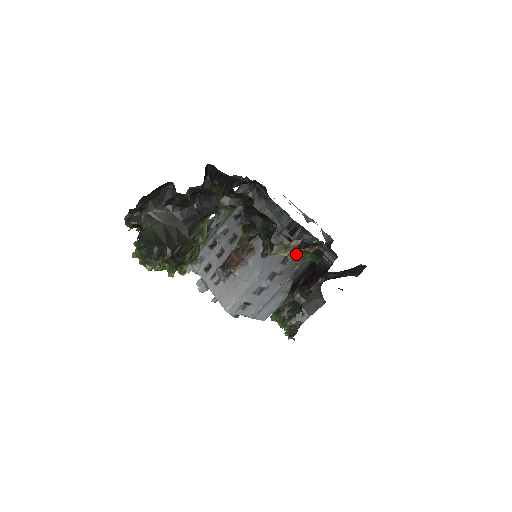
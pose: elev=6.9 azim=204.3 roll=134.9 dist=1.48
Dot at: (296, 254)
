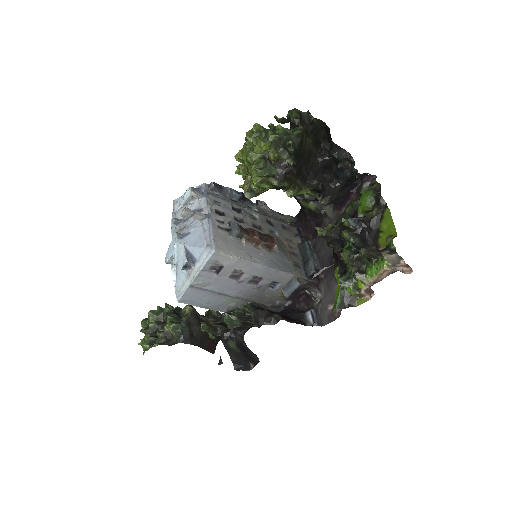
Dot at: (371, 279)
